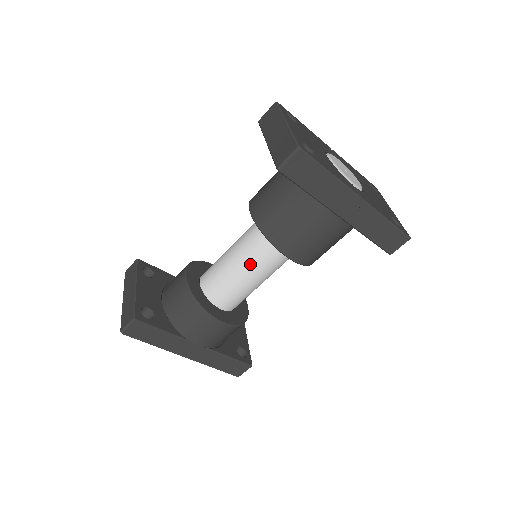
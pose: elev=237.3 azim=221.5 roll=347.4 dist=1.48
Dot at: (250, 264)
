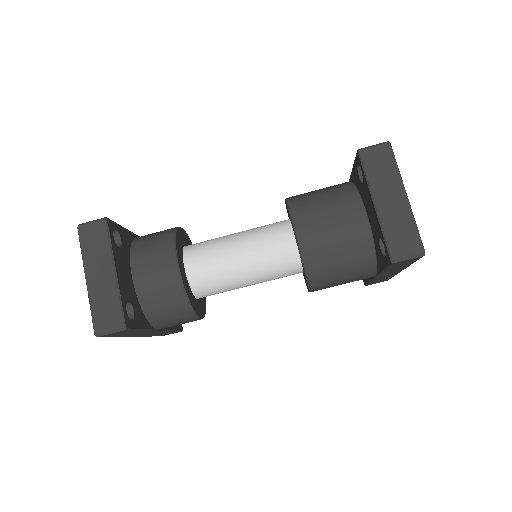
Dot at: (260, 276)
